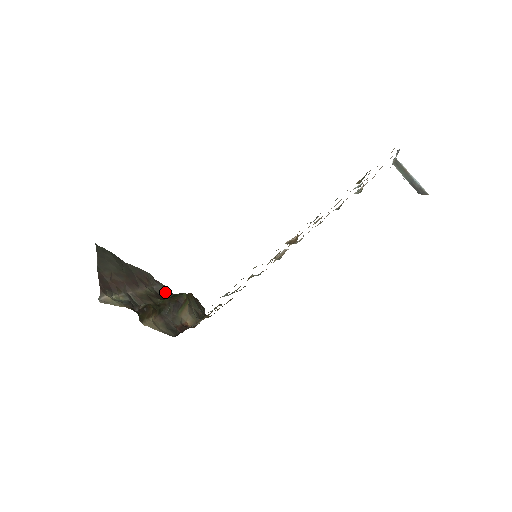
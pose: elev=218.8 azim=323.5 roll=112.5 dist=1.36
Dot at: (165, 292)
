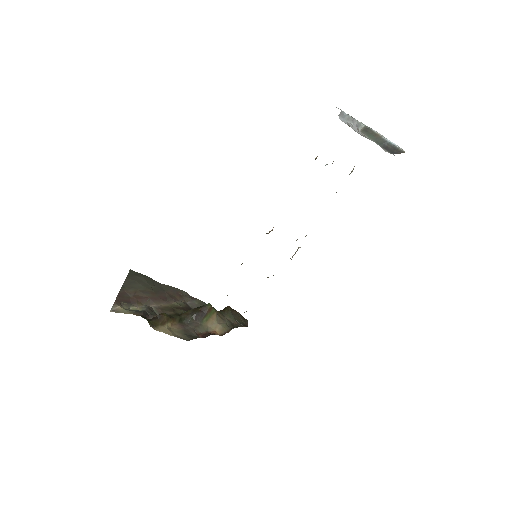
Dot at: occluded
